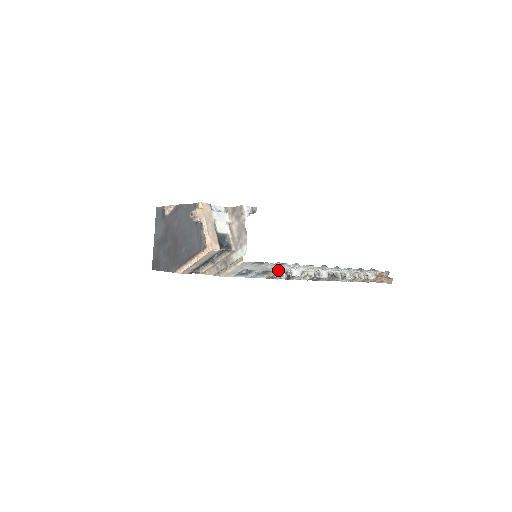
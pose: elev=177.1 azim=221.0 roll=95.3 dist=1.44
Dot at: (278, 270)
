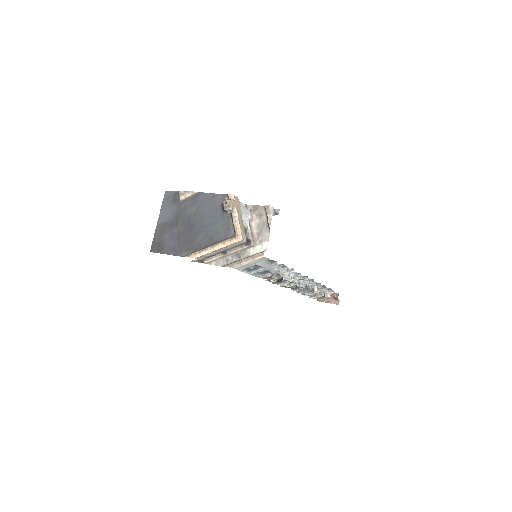
Dot at: (277, 272)
